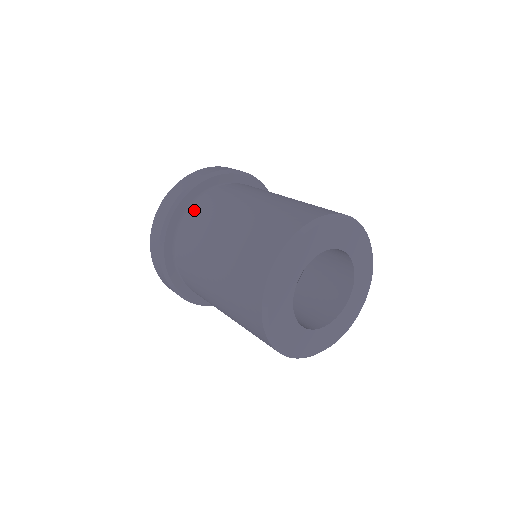
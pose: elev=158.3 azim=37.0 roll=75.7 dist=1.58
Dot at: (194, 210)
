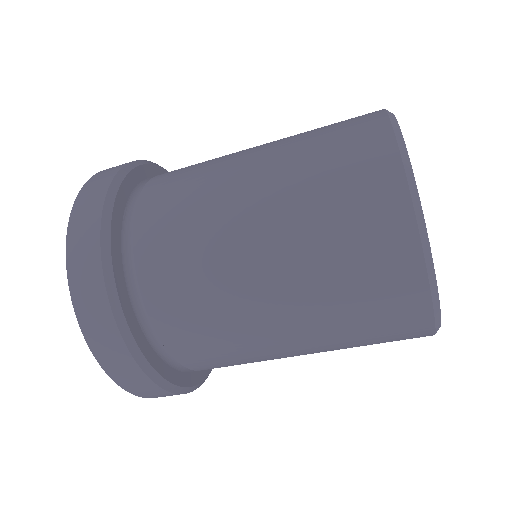
Dot at: occluded
